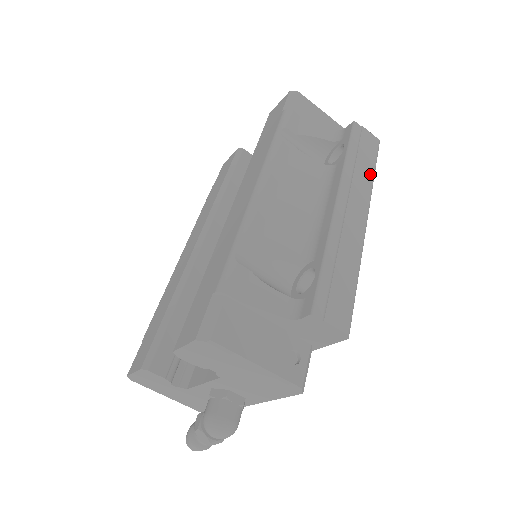
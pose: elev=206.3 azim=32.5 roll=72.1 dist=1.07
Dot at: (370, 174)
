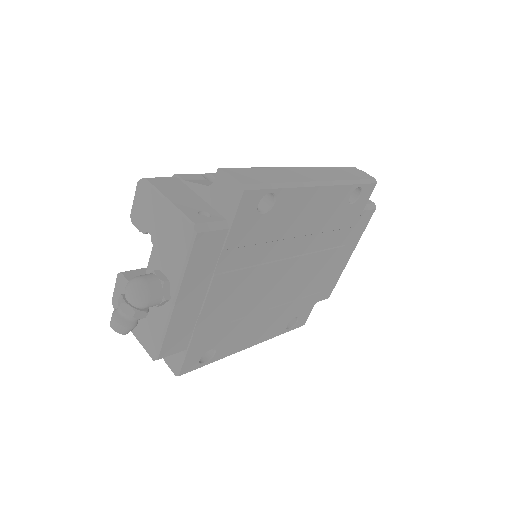
Dot at: (348, 178)
